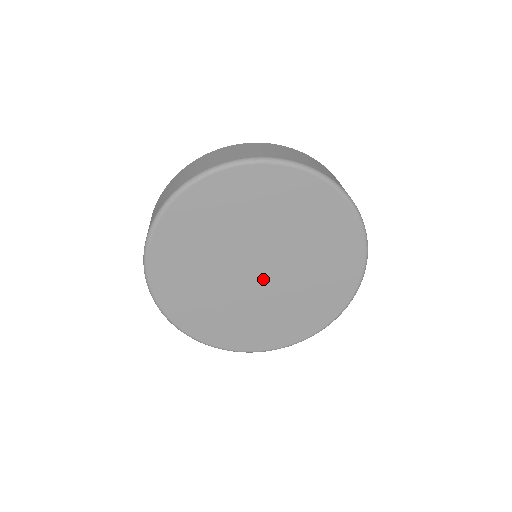
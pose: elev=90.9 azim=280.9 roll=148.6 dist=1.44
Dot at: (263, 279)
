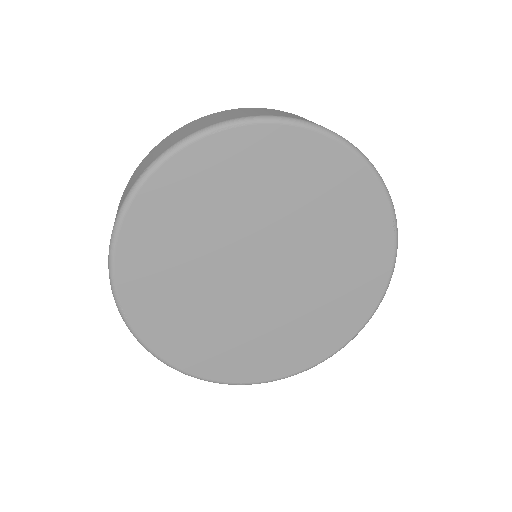
Dot at: (273, 281)
